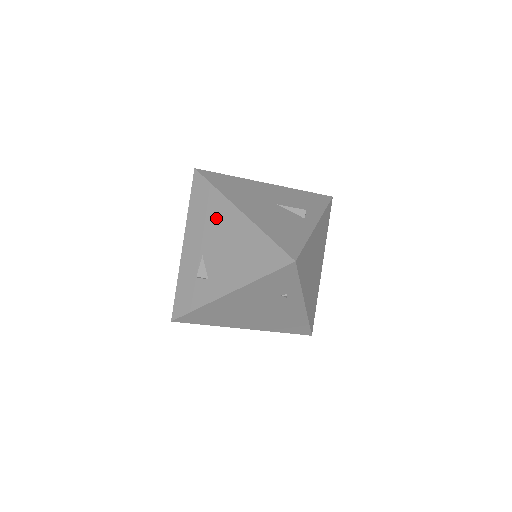
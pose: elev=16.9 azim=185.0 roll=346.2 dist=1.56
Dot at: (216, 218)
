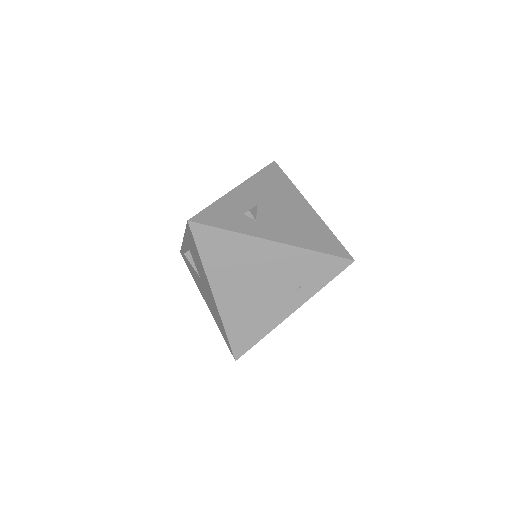
Dot at: (284, 195)
